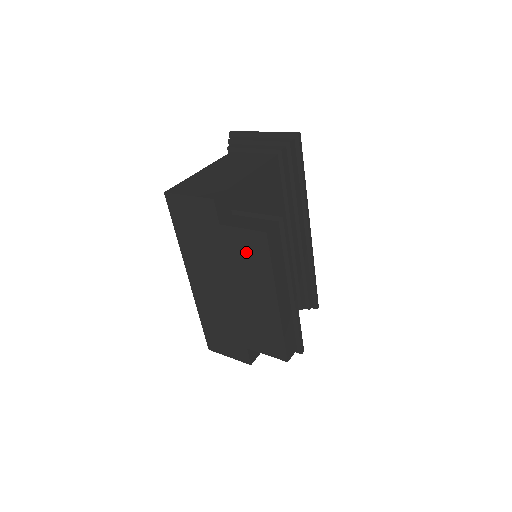
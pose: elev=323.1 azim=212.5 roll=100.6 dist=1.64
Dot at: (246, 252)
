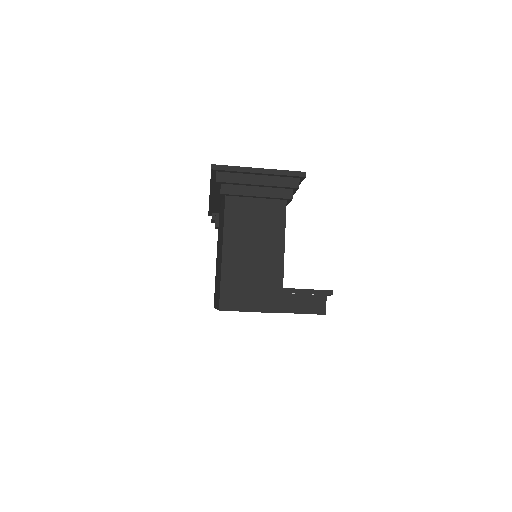
Dot at: occluded
